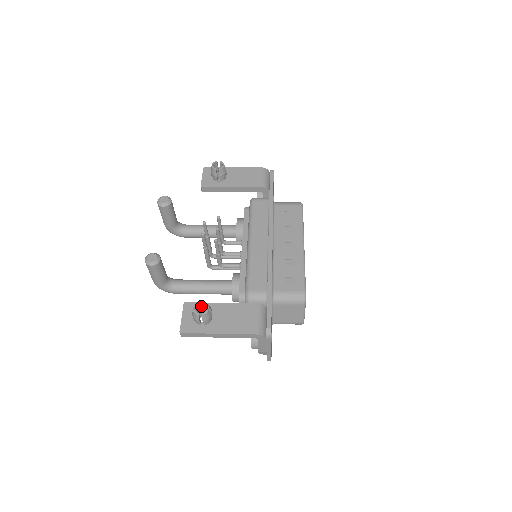
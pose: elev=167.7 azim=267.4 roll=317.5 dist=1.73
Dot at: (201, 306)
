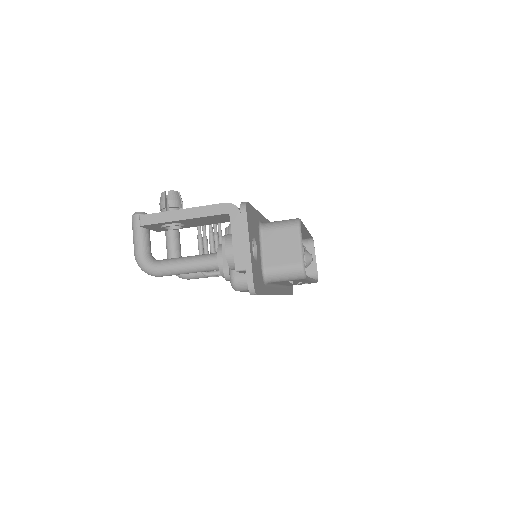
Dot at: occluded
